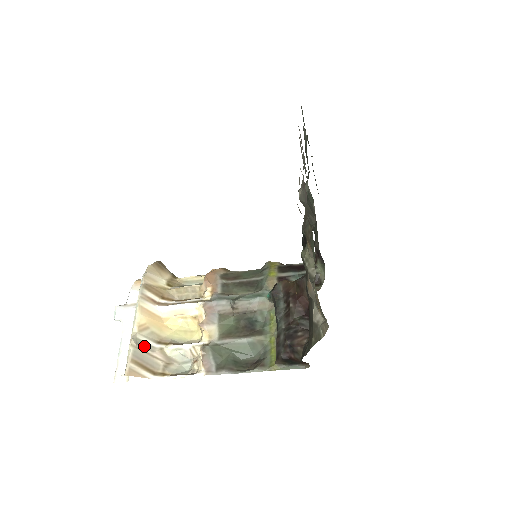
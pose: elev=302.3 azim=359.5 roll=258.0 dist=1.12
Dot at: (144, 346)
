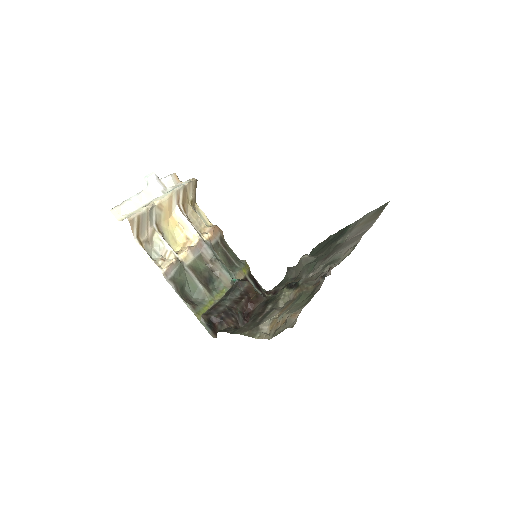
Dot at: (151, 217)
